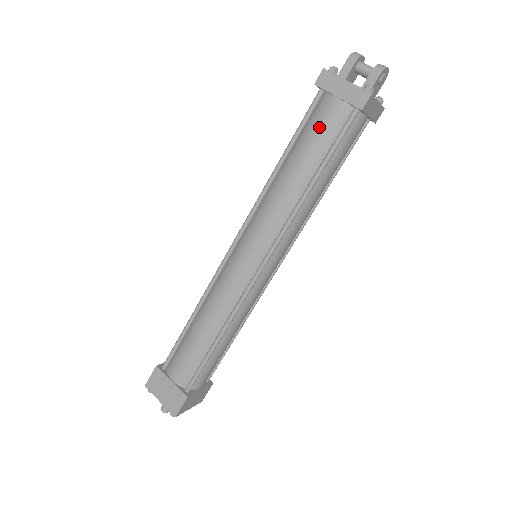
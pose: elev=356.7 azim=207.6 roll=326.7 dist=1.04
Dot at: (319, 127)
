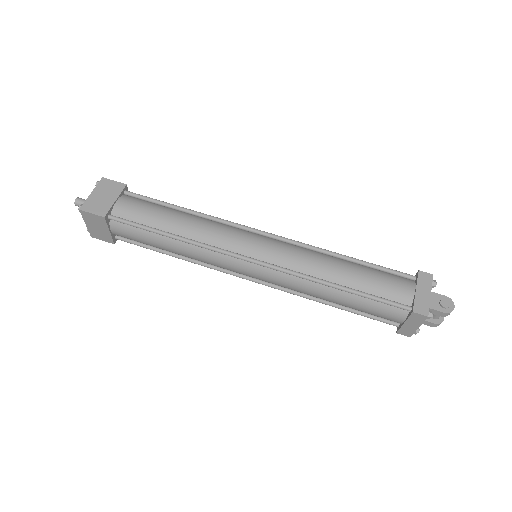
Dot at: (377, 313)
